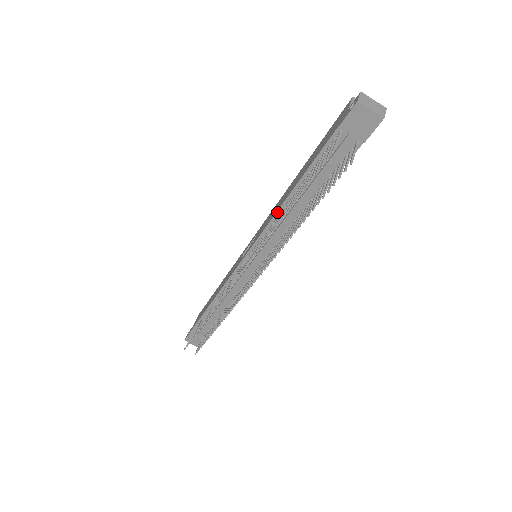
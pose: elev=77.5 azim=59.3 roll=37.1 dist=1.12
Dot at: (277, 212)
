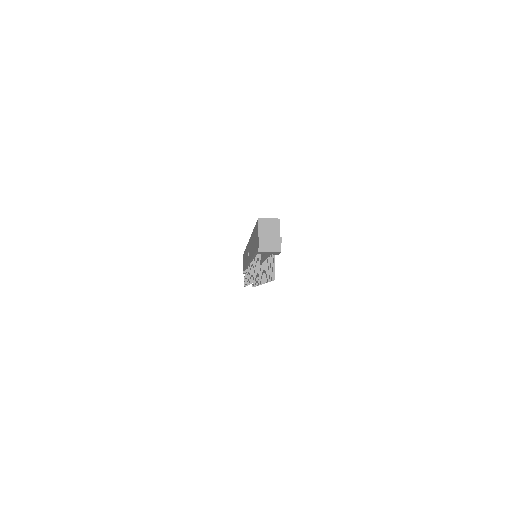
Dot at: (251, 259)
